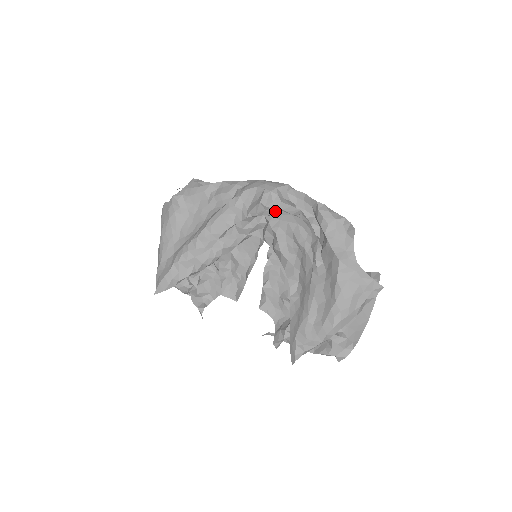
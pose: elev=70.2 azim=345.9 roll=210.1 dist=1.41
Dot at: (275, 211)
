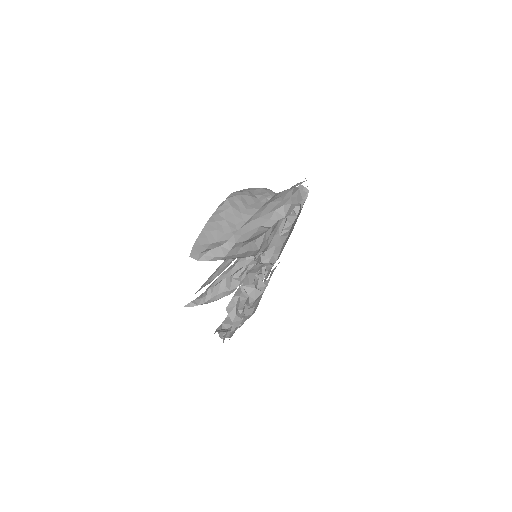
Dot at: occluded
